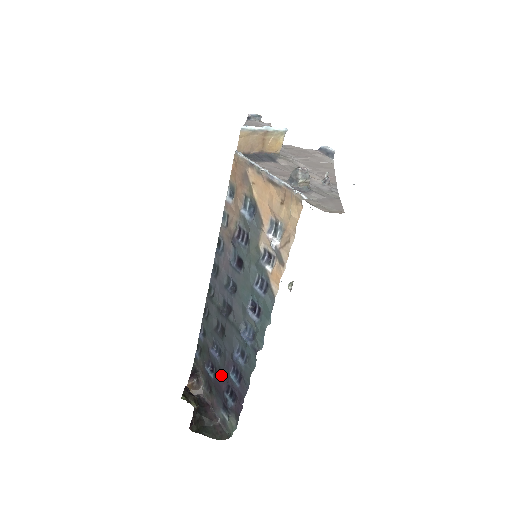
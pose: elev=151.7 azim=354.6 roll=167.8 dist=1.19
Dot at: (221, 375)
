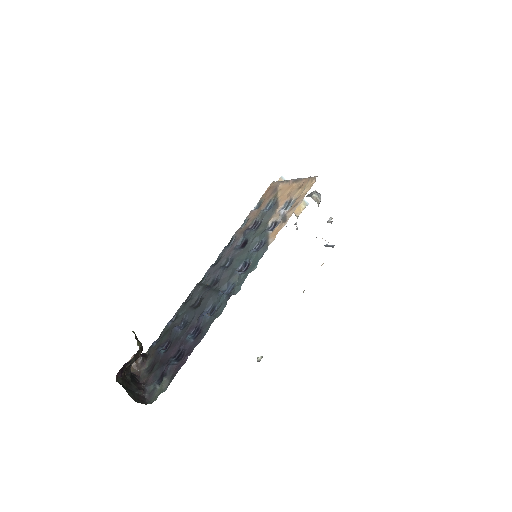
Dot at: (176, 343)
